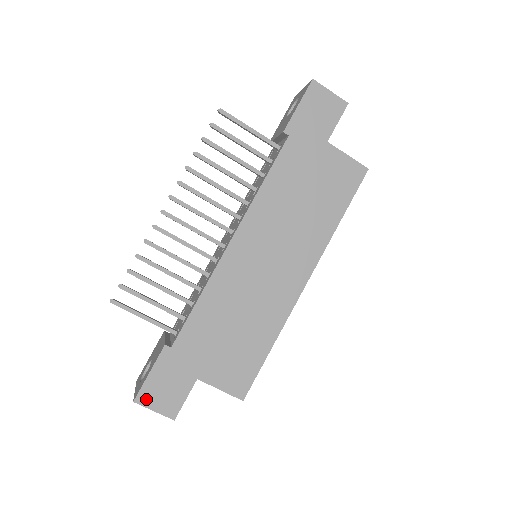
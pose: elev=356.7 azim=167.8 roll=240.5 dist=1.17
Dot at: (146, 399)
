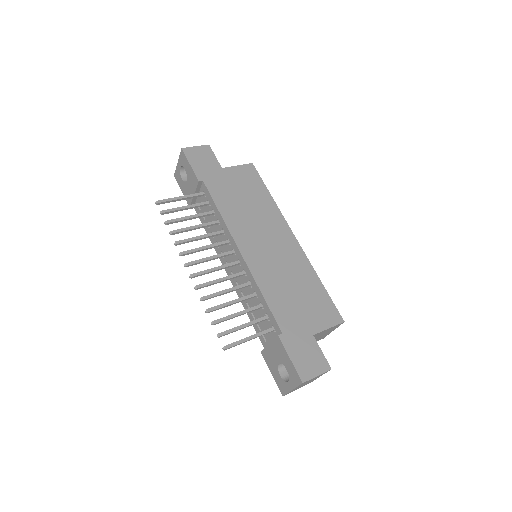
Dot at: (306, 374)
